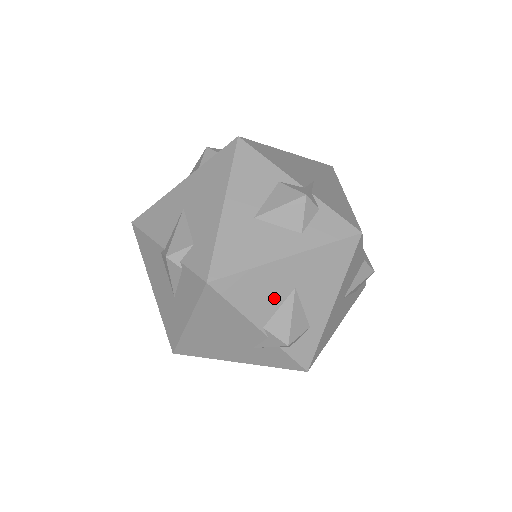
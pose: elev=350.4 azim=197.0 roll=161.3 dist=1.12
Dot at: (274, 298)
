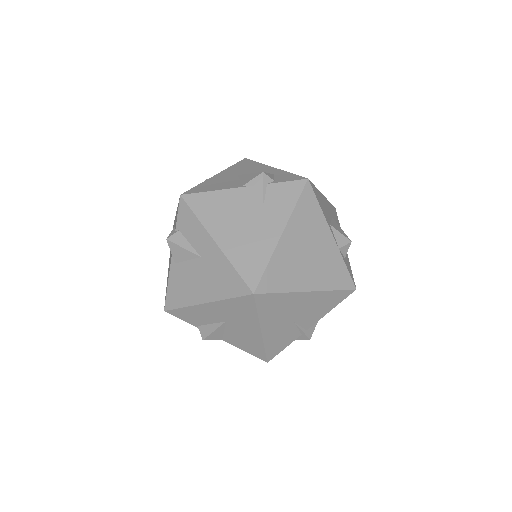
Dot at: (231, 181)
